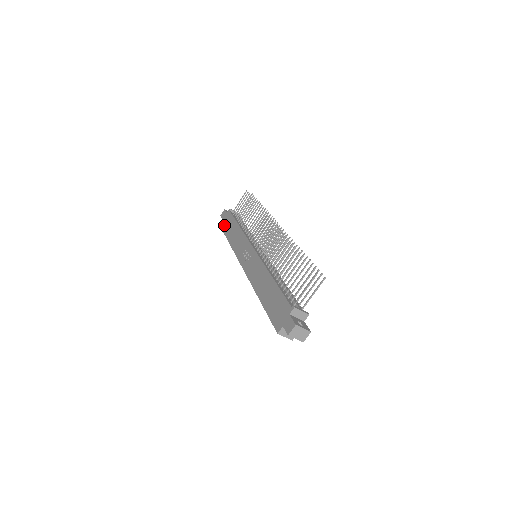
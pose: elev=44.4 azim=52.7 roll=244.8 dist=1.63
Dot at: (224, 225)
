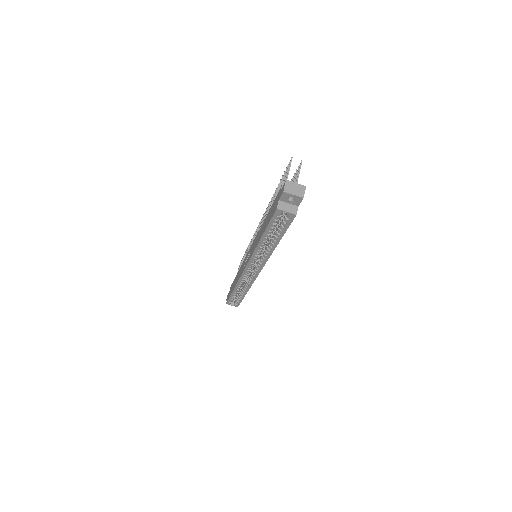
Dot at: (229, 294)
